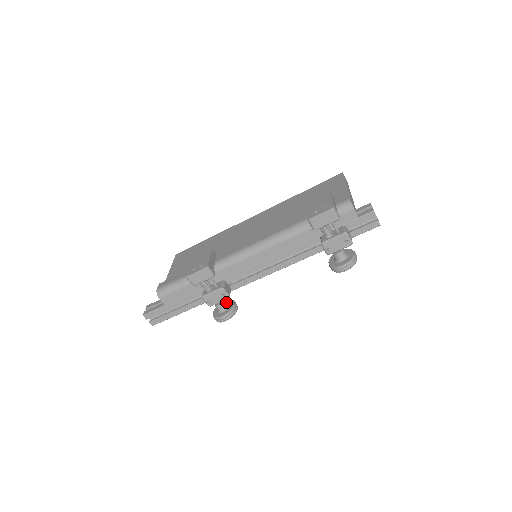
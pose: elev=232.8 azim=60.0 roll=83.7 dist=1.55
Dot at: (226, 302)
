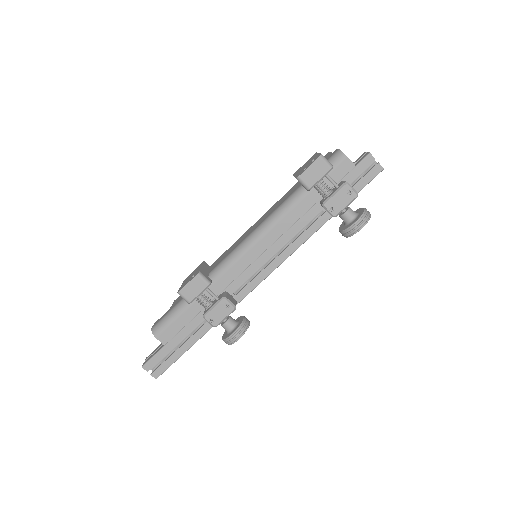
Dot at: occluded
